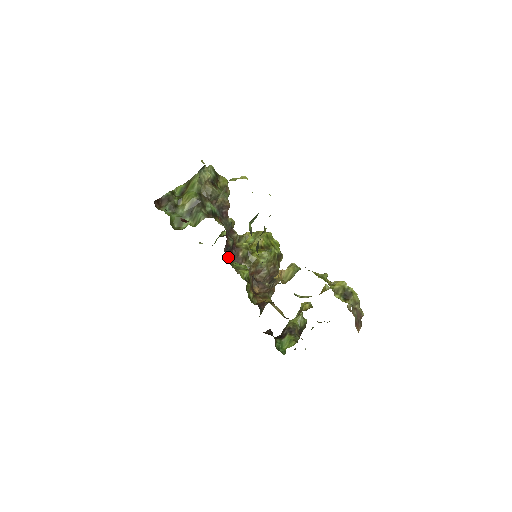
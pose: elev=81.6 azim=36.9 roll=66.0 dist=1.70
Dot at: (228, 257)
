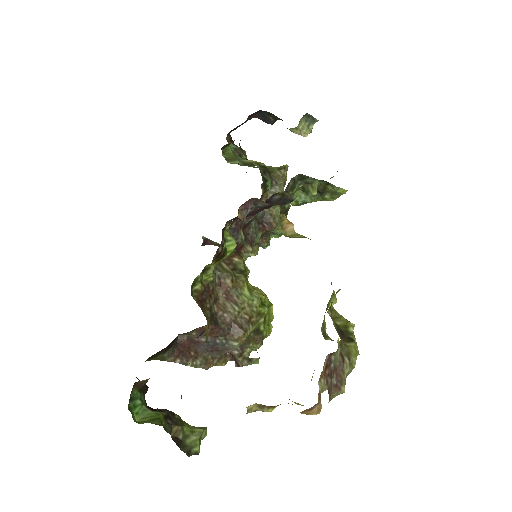
Dot at: occluded
